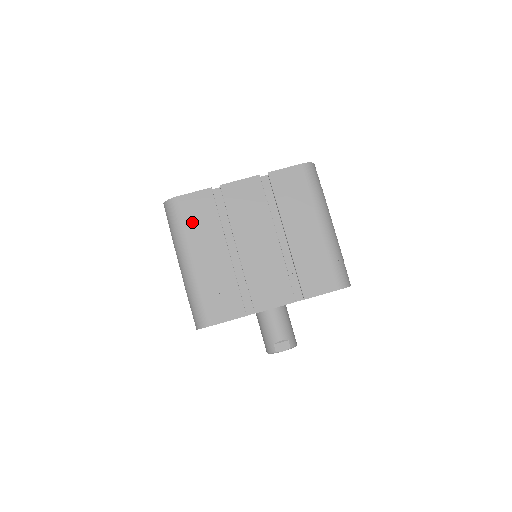
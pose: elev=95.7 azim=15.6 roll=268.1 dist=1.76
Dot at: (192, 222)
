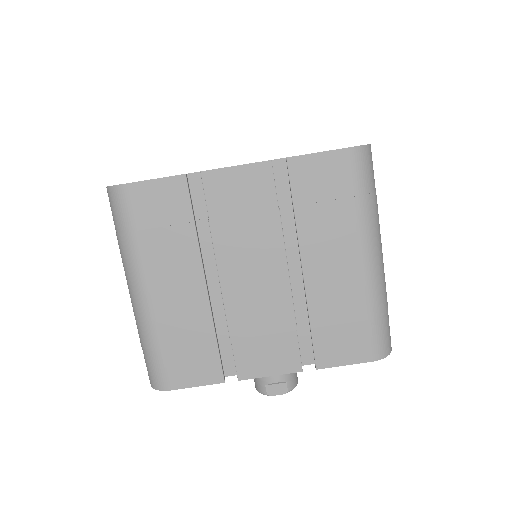
Dot at: (149, 231)
